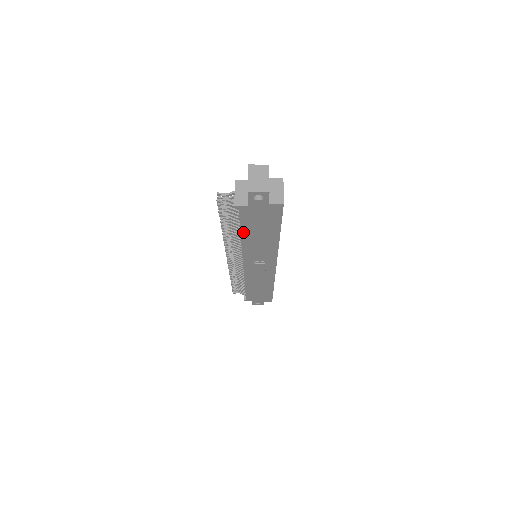
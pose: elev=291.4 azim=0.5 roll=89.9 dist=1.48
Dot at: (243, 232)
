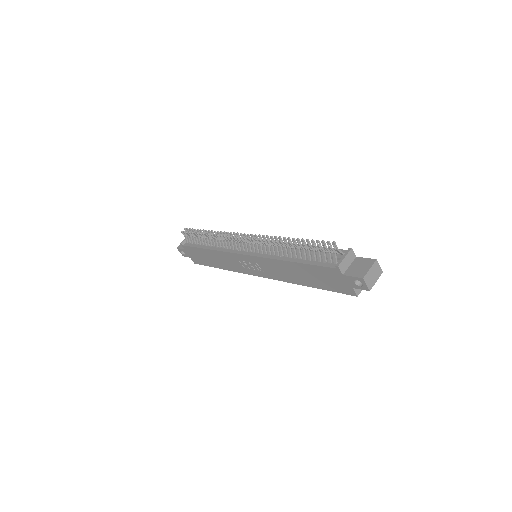
Dot at: (301, 264)
